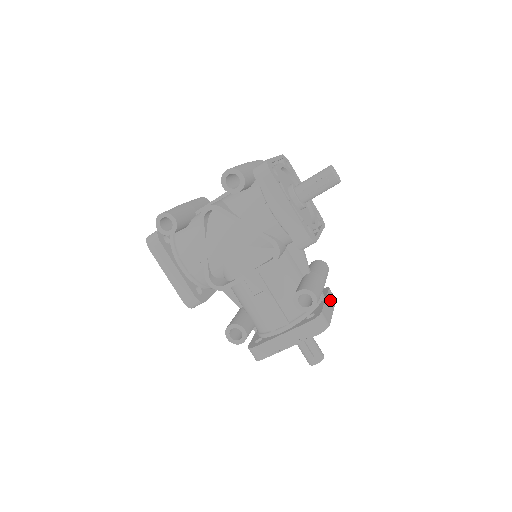
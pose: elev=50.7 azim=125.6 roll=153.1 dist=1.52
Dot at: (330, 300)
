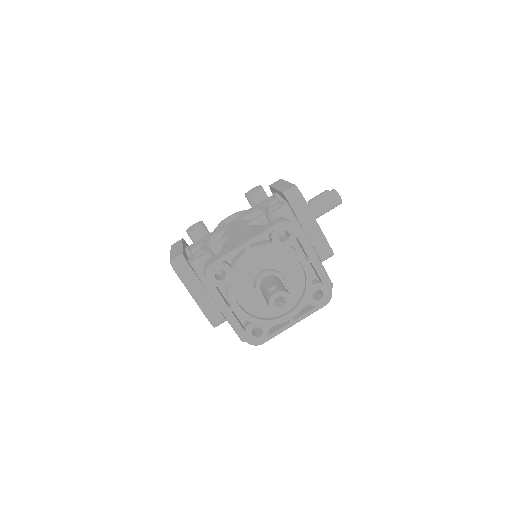
Dot at: occluded
